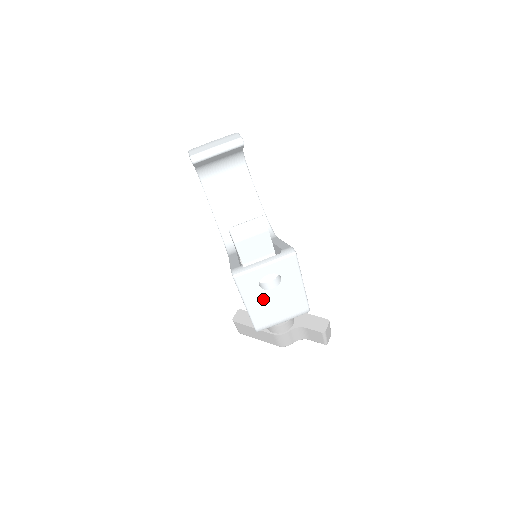
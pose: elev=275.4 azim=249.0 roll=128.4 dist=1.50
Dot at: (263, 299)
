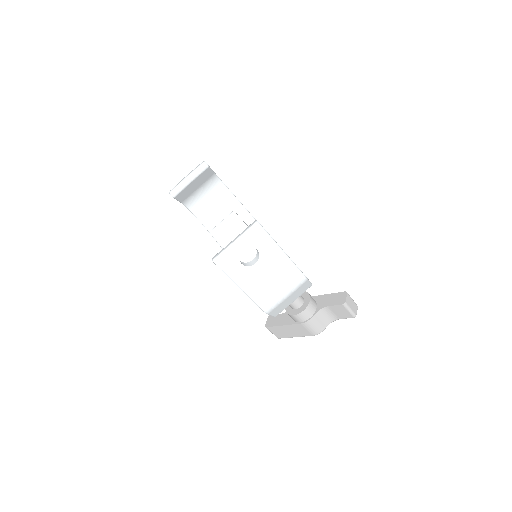
Dot at: (253, 276)
